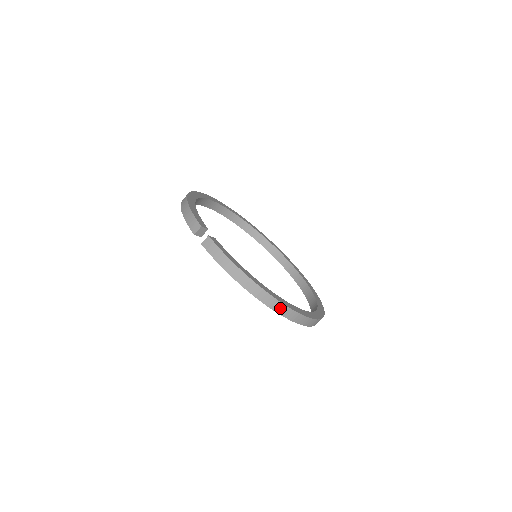
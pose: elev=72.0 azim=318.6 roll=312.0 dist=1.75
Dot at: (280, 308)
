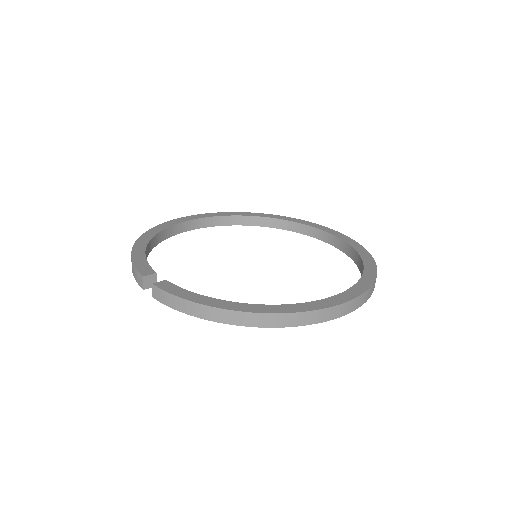
Dot at: (284, 320)
